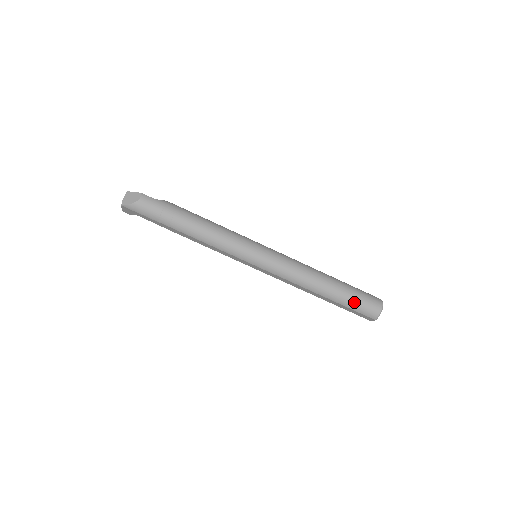
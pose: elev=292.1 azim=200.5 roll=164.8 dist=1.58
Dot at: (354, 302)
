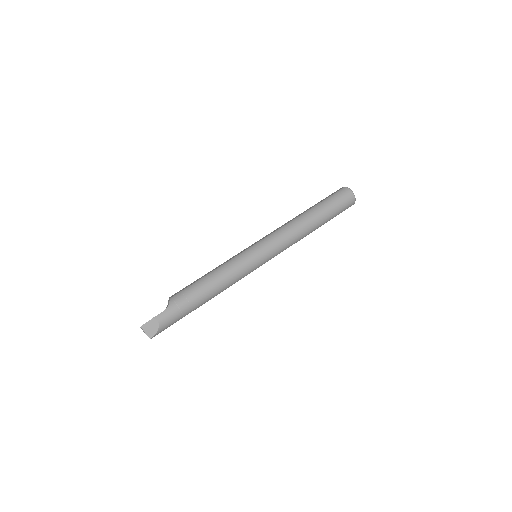
Dot at: (337, 211)
